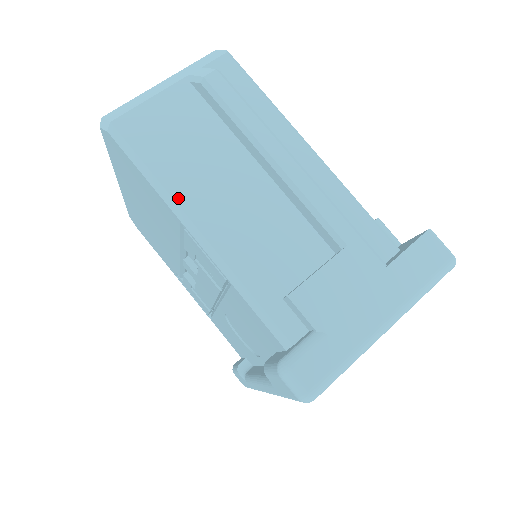
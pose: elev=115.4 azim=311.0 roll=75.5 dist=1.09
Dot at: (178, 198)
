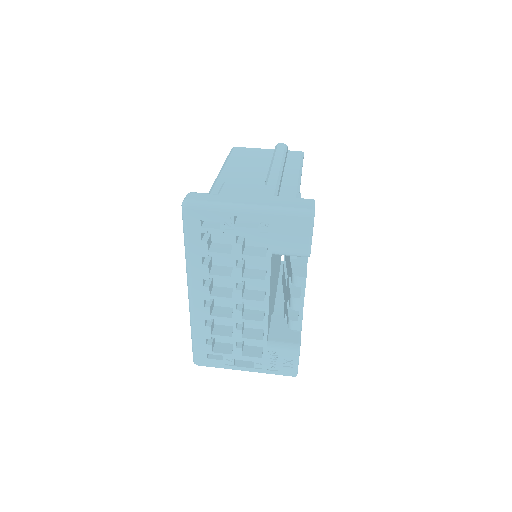
Dot at: (228, 164)
